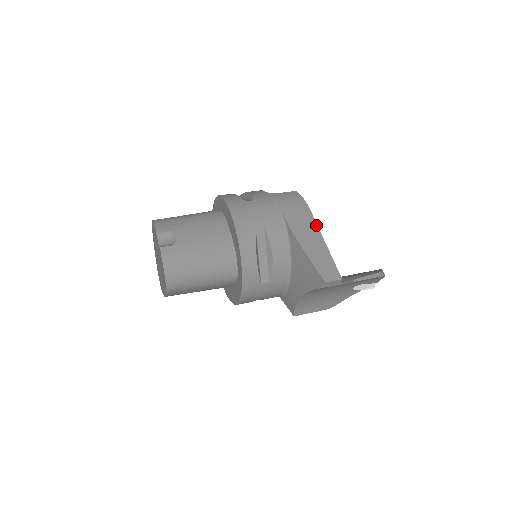
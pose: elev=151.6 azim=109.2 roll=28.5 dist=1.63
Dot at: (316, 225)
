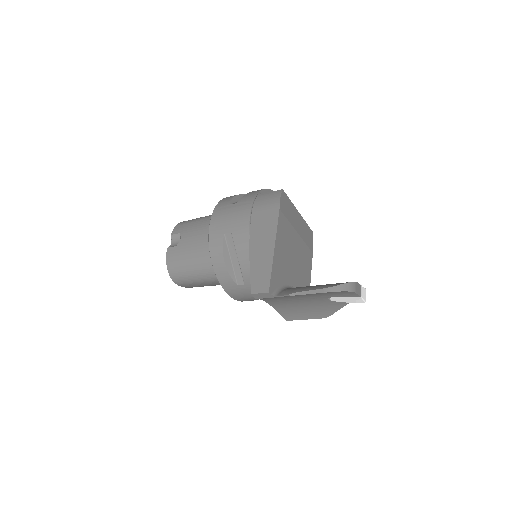
Dot at: (275, 229)
